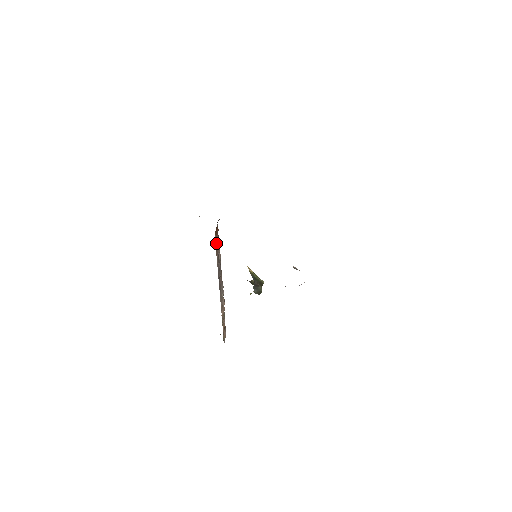
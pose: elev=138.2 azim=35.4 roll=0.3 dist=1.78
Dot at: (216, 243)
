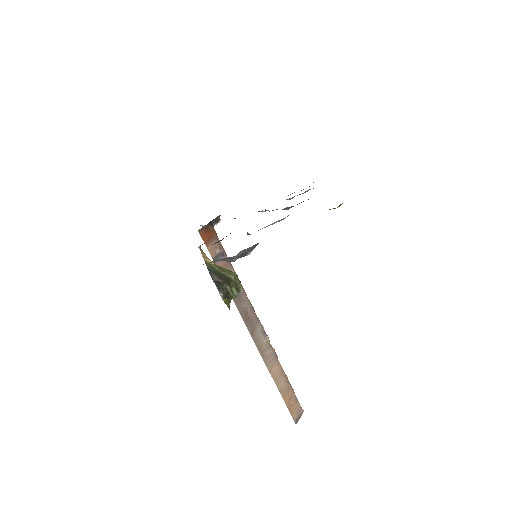
Dot at: (212, 251)
